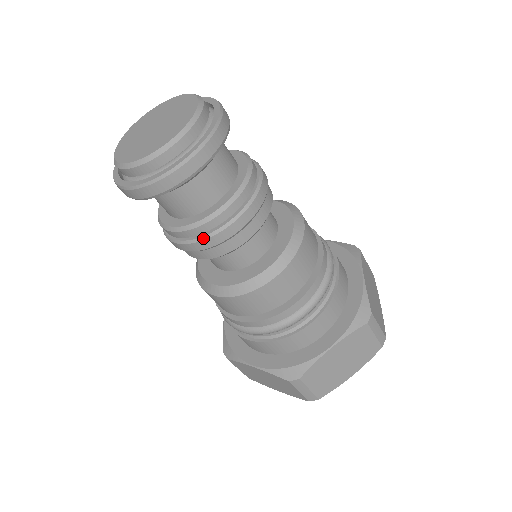
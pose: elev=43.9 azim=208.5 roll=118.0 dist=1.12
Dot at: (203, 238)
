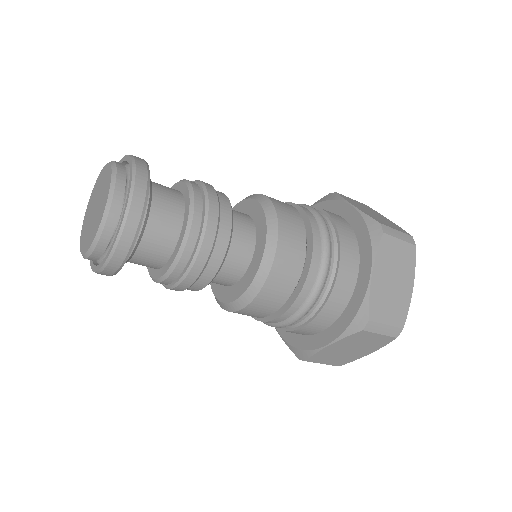
Dot at: (167, 288)
